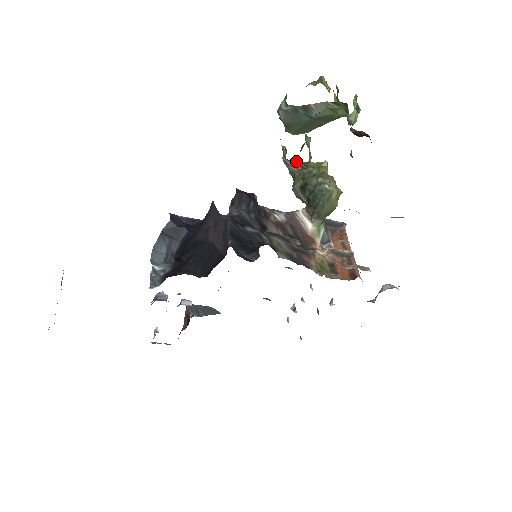
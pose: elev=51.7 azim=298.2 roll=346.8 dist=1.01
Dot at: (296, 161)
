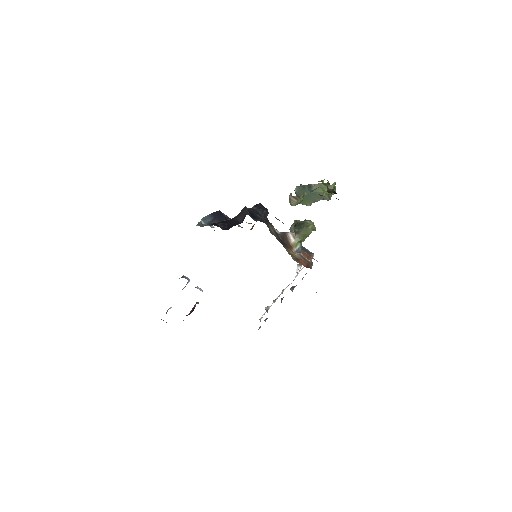
Dot at: (295, 196)
